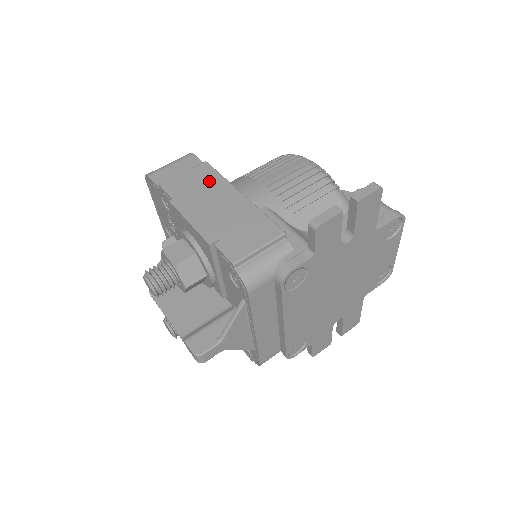
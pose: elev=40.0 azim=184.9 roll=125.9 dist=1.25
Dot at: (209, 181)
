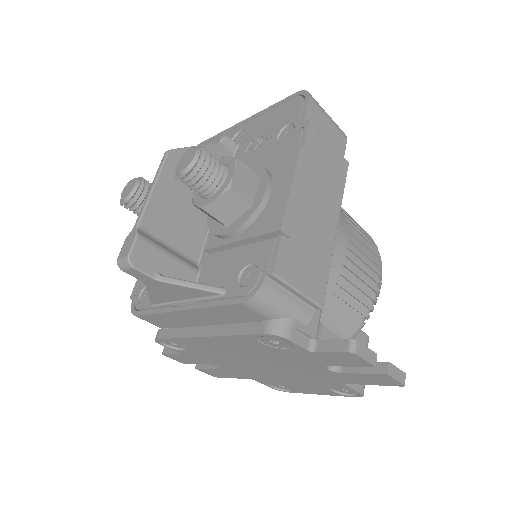
Dot at: (334, 181)
